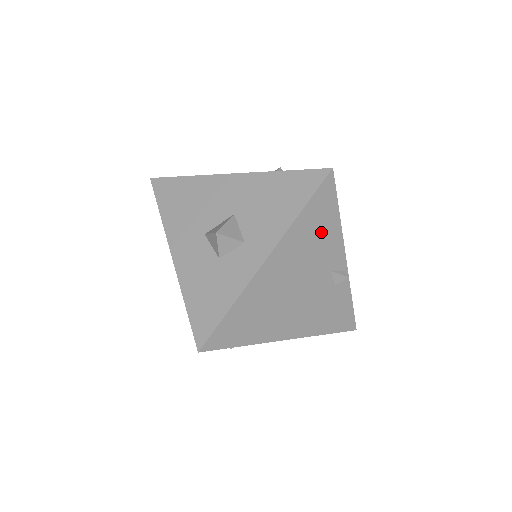
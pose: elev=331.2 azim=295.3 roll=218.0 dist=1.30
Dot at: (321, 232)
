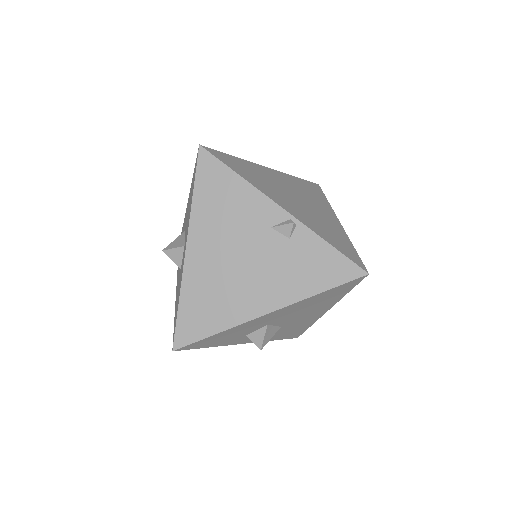
Dot at: (229, 199)
